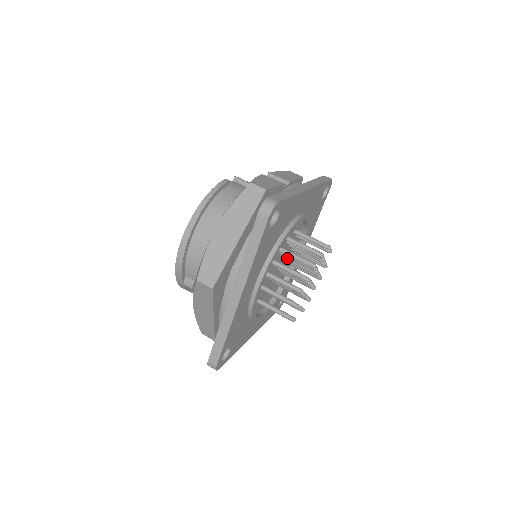
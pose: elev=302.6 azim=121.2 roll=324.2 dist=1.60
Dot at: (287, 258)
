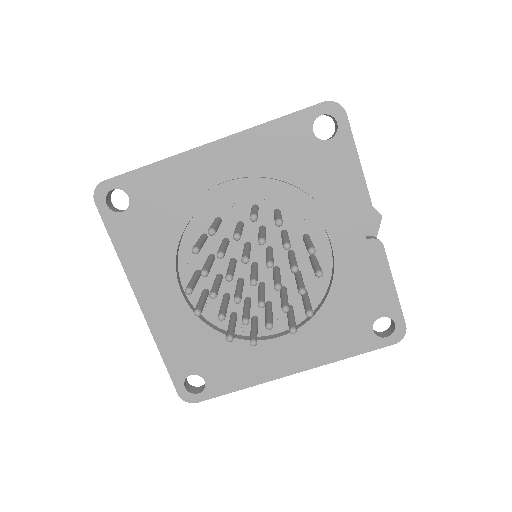
Dot at: occluded
